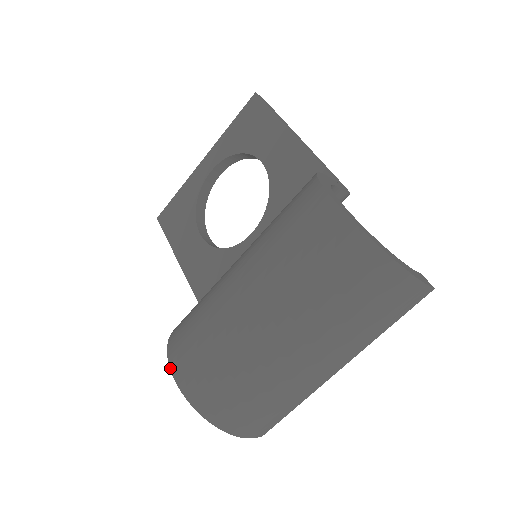
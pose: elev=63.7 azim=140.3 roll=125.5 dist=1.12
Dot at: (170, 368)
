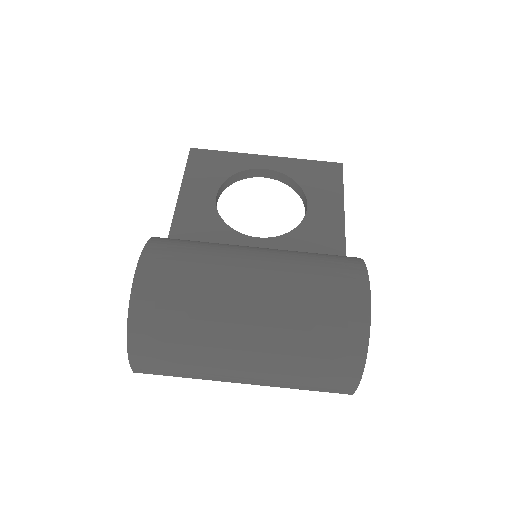
Dot at: (139, 261)
